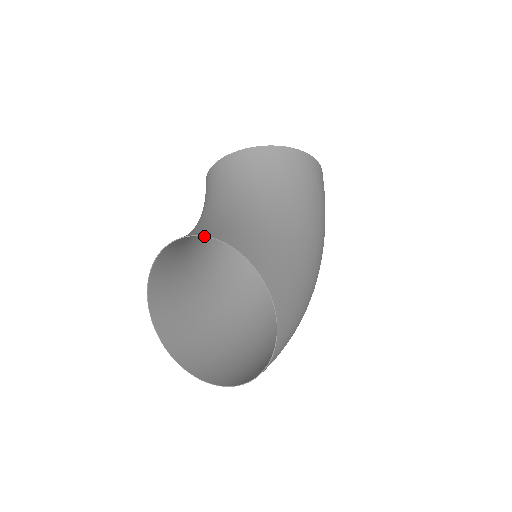
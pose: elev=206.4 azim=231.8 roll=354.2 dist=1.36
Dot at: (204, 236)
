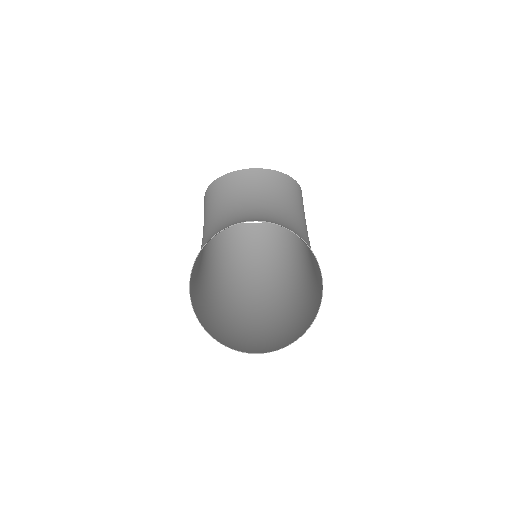
Dot at: (280, 225)
